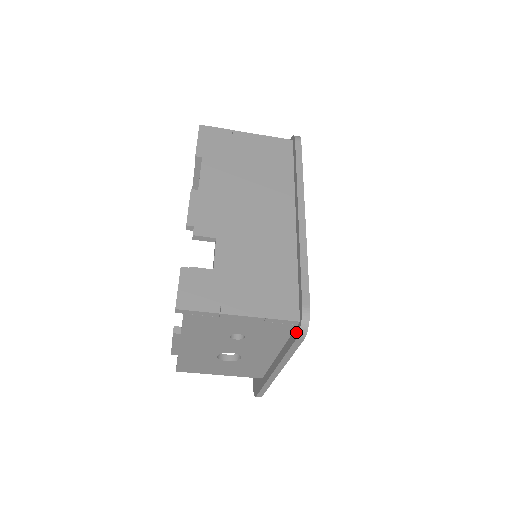
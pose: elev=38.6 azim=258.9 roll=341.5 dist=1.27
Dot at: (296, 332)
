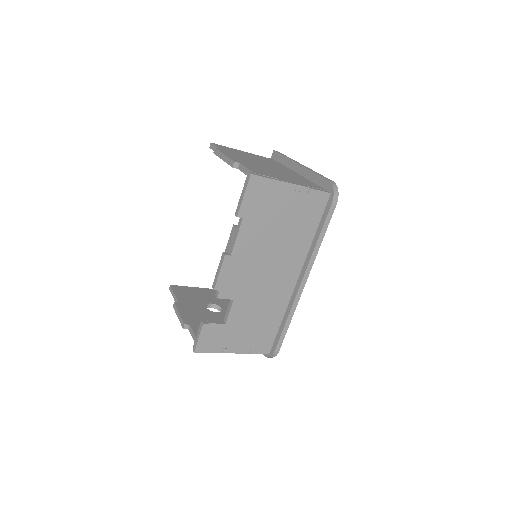
Dot at: occluded
